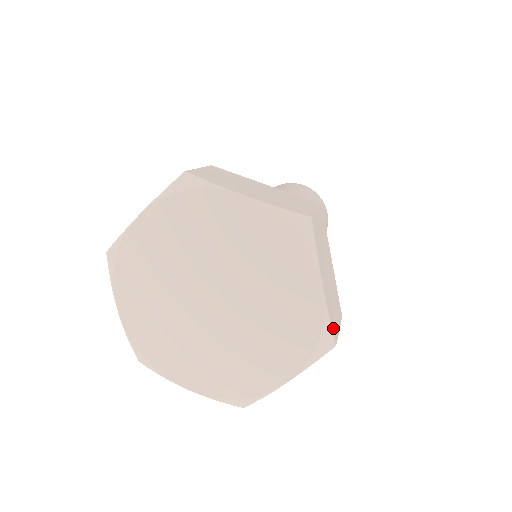
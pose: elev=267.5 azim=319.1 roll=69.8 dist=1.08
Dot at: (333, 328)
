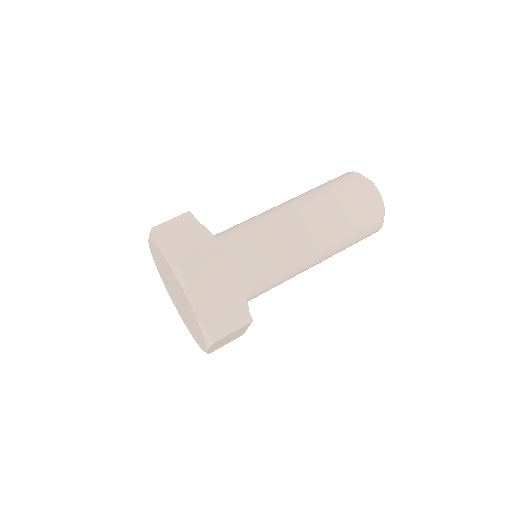
Dot at: (212, 332)
